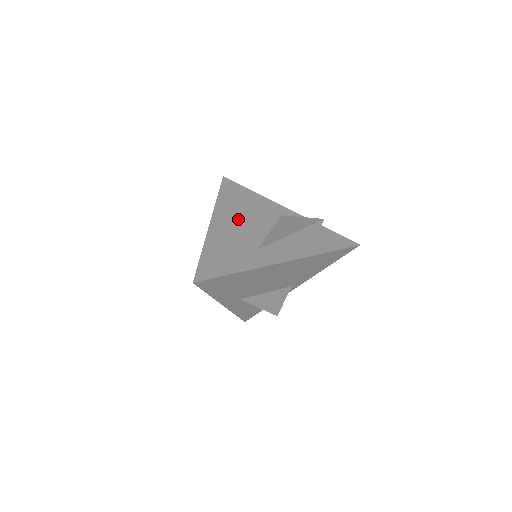
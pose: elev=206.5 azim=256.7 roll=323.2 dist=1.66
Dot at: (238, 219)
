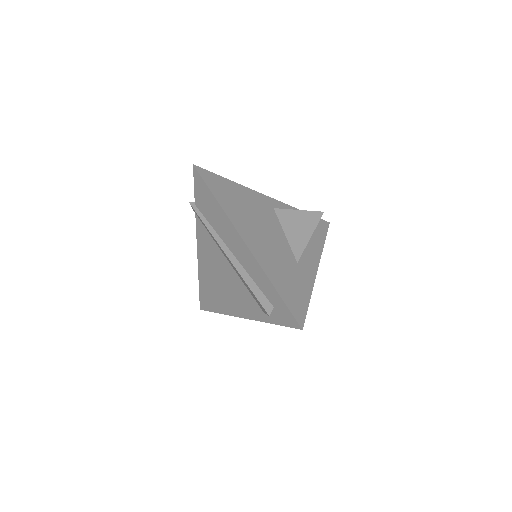
Dot at: (257, 228)
